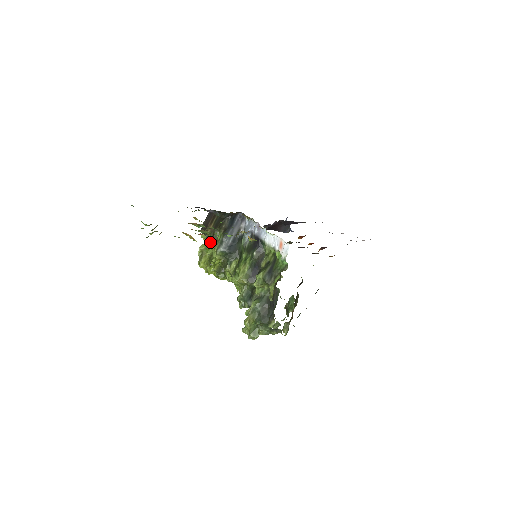
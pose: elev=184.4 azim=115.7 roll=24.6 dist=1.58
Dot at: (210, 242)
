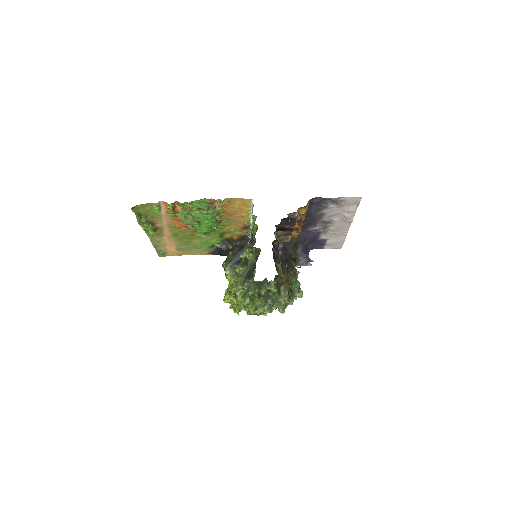
Dot at: occluded
